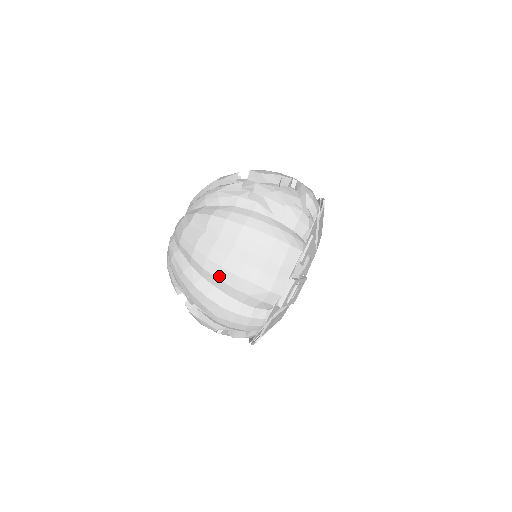
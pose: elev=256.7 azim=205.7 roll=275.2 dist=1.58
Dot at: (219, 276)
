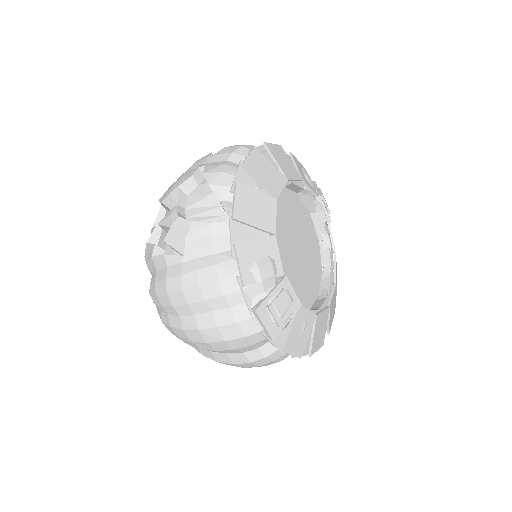
Dot at: (199, 347)
